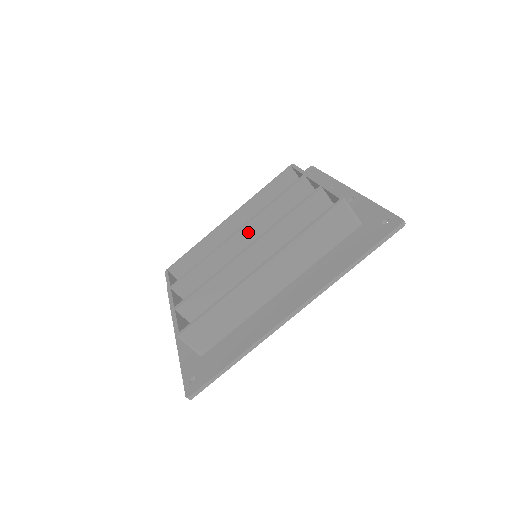
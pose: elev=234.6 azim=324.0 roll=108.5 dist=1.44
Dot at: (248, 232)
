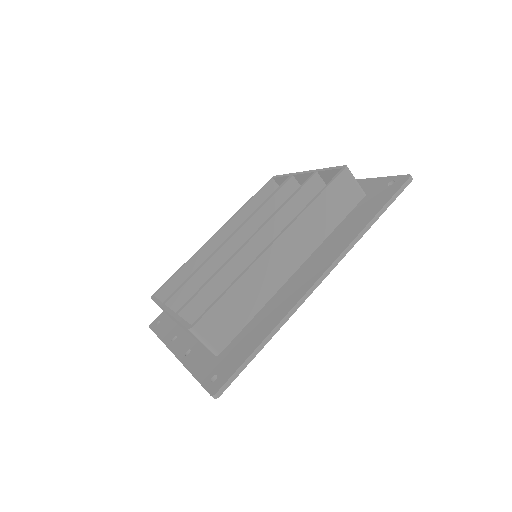
Dot at: (243, 235)
